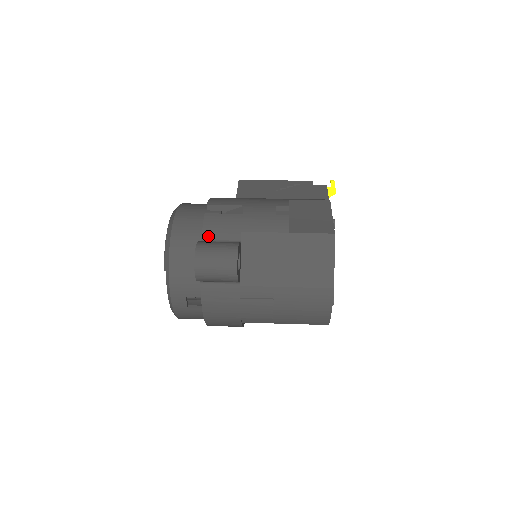
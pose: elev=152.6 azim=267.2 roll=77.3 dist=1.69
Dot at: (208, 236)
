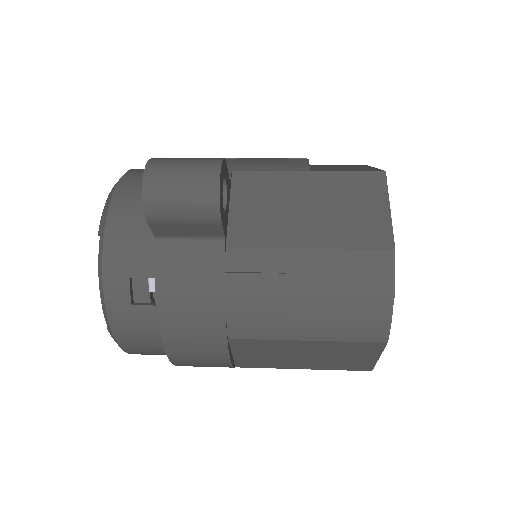
Dot at: occluded
